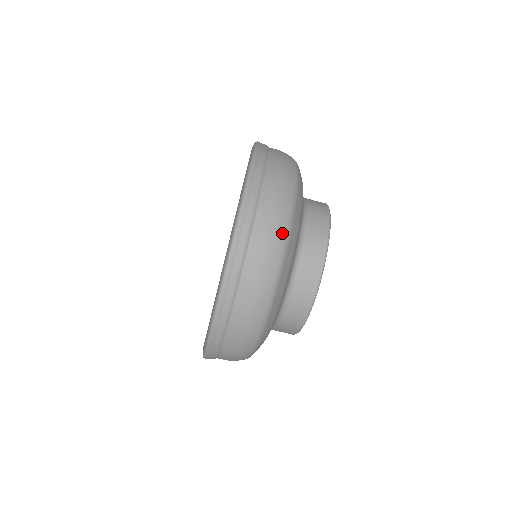
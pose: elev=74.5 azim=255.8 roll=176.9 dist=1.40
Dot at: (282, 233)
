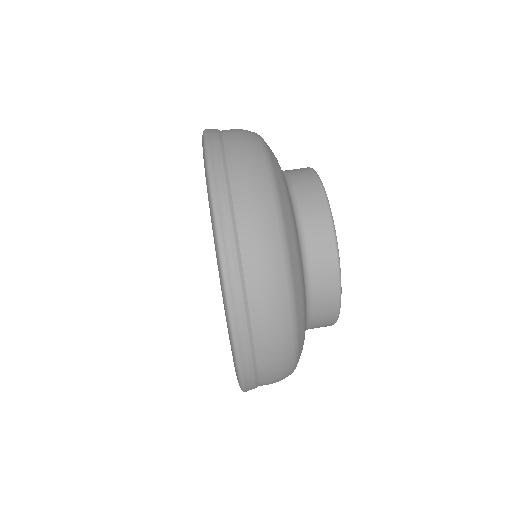
Dot at: (260, 155)
